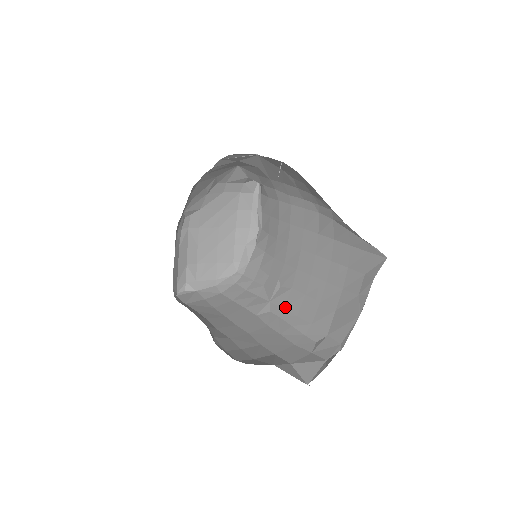
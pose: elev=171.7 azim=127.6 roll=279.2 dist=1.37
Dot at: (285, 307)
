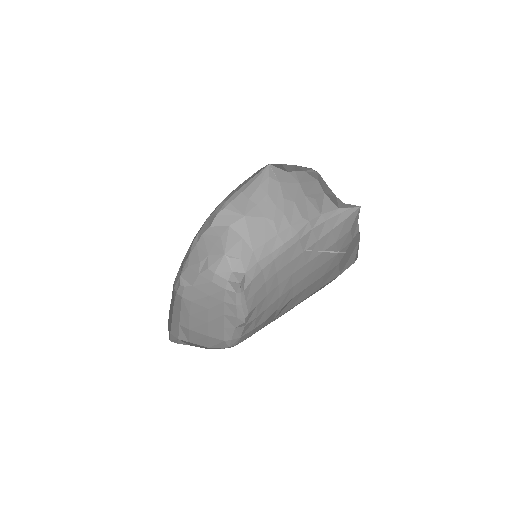
Dot at: (291, 307)
